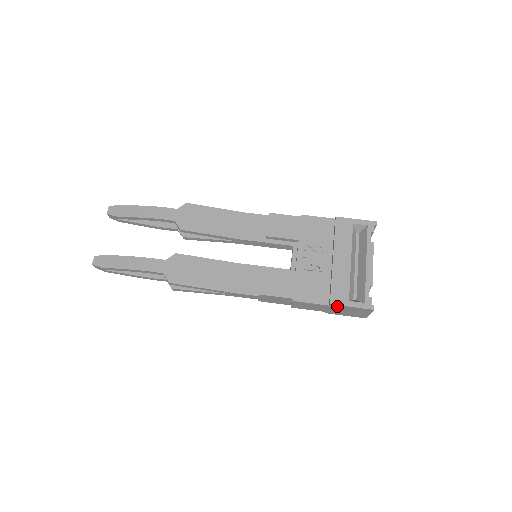
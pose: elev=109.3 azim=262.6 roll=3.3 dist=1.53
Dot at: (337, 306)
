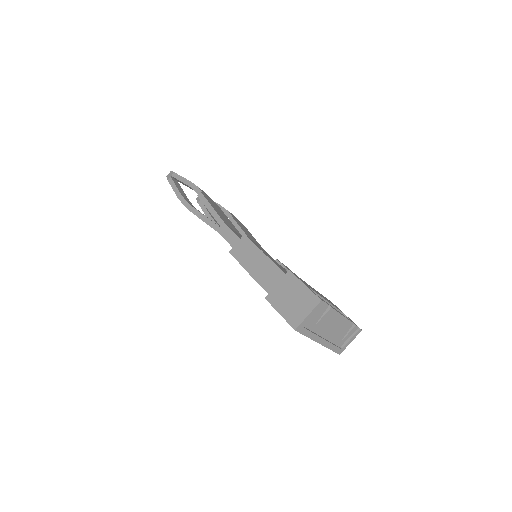
Dot at: (292, 279)
